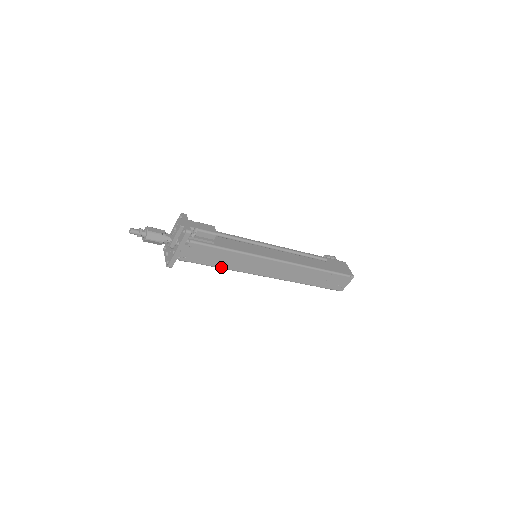
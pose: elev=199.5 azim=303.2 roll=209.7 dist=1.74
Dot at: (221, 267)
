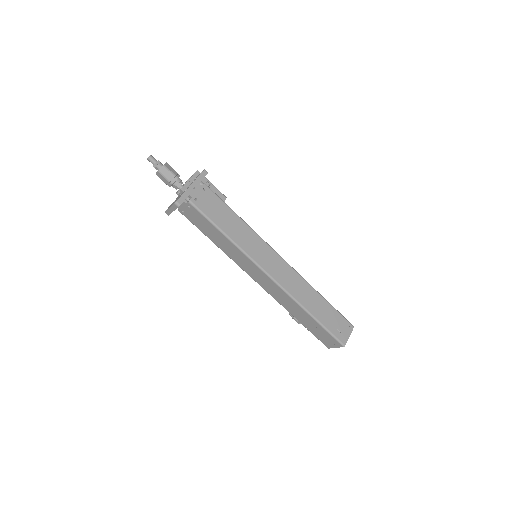
Dot at: (227, 234)
